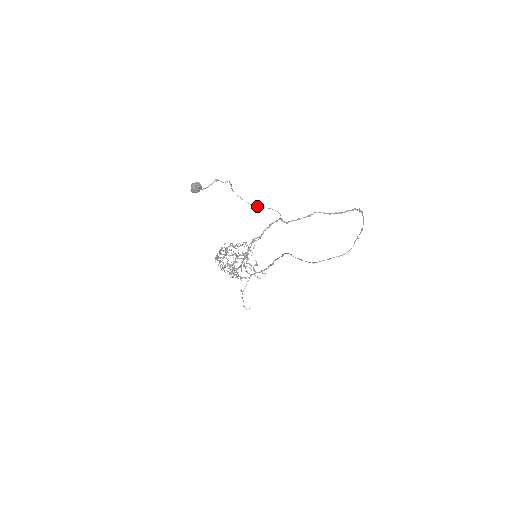
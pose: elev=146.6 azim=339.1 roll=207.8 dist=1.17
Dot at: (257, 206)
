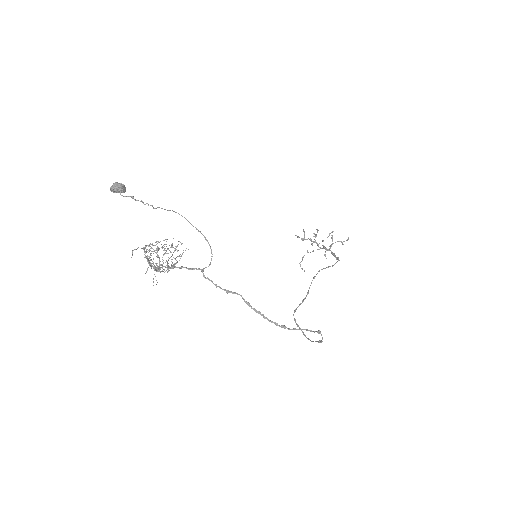
Dot at: occluded
